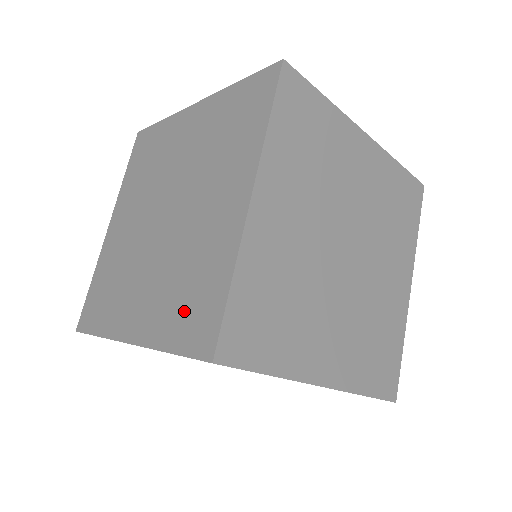
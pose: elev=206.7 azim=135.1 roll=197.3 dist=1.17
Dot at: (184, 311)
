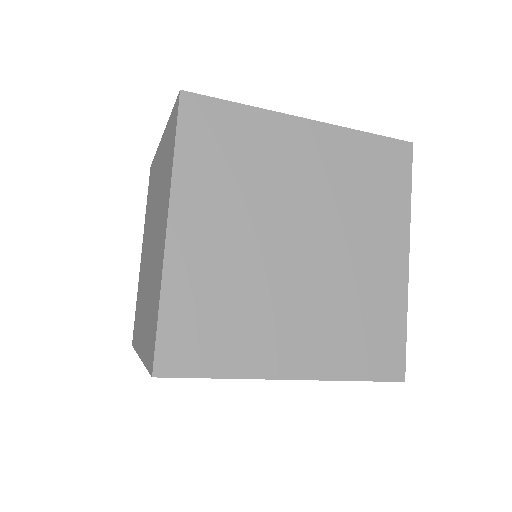
Dot at: (149, 331)
